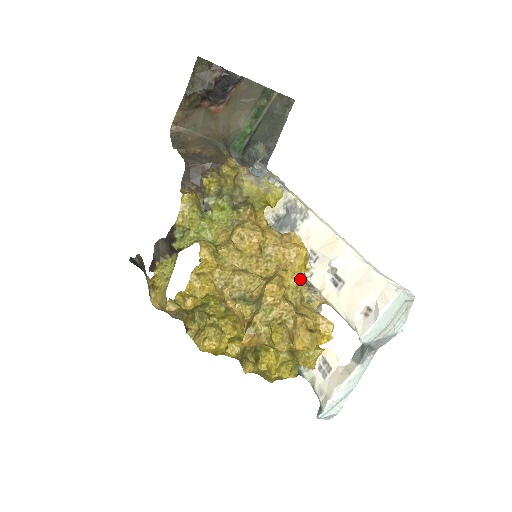
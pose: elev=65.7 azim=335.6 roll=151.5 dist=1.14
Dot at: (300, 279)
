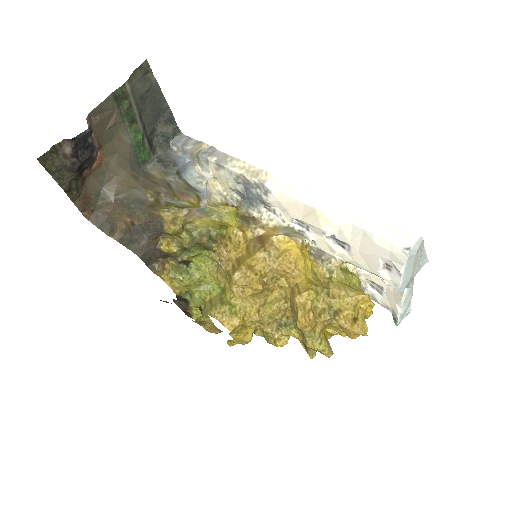
Dot at: (311, 267)
